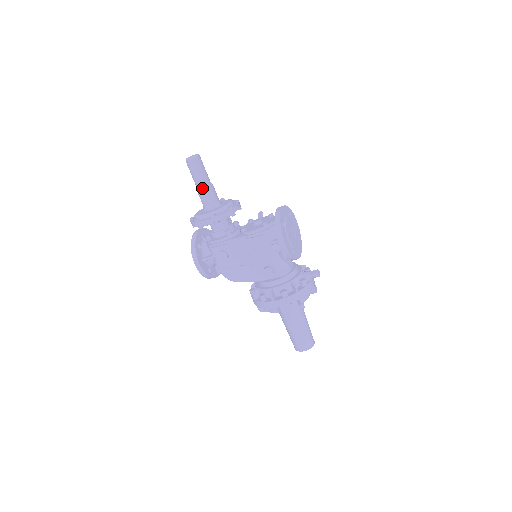
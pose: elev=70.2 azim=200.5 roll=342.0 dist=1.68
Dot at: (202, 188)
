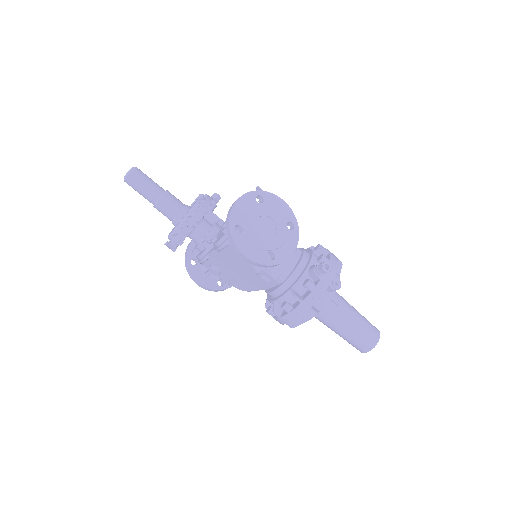
Dot at: (154, 205)
